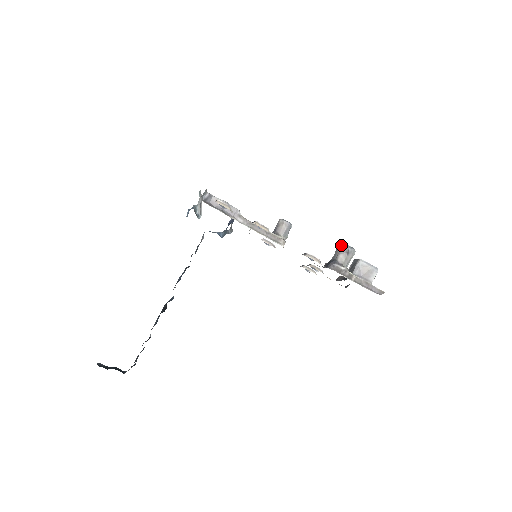
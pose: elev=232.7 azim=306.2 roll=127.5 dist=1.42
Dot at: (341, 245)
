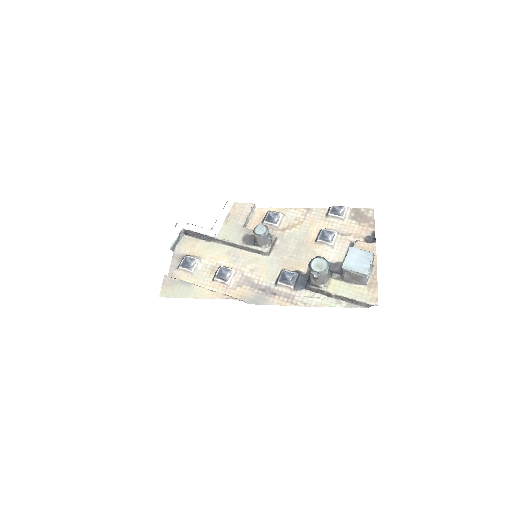
Dot at: occluded
